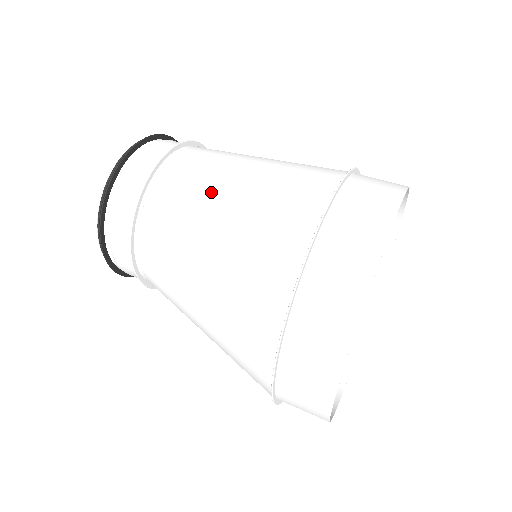
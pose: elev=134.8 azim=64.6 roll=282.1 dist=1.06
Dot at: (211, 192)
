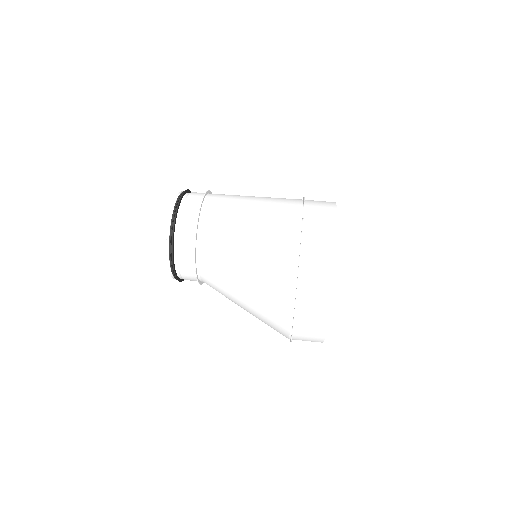
Dot at: (241, 201)
